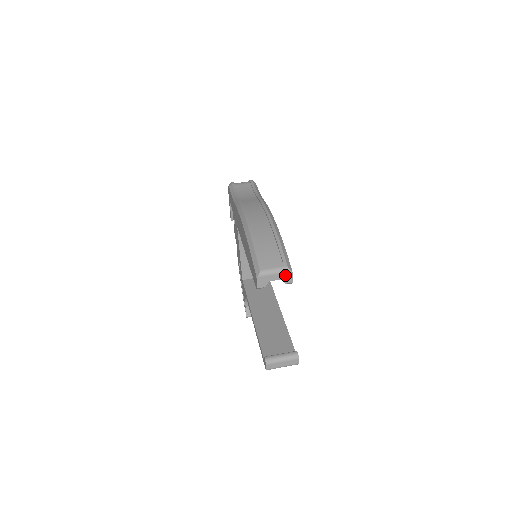
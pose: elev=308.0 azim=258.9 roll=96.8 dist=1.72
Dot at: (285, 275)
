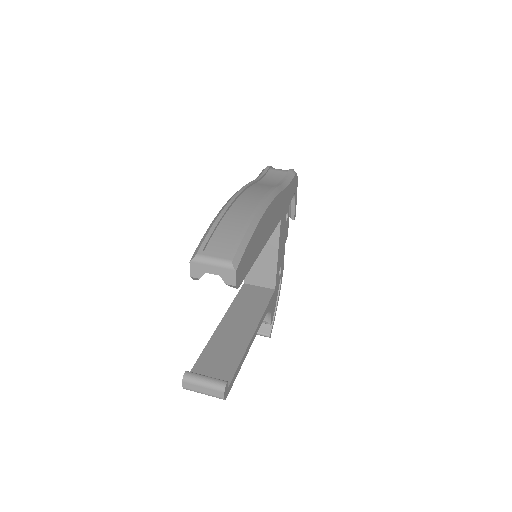
Dot at: (226, 272)
